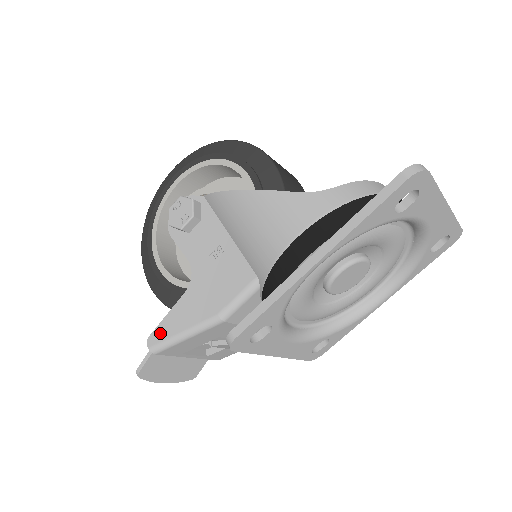
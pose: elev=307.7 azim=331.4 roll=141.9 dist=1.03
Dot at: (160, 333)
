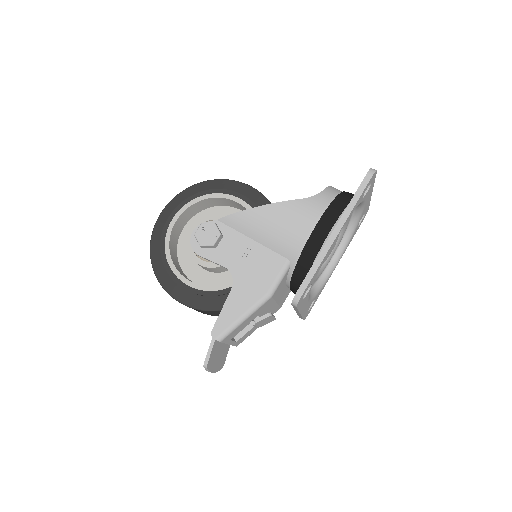
Dot at: (222, 324)
